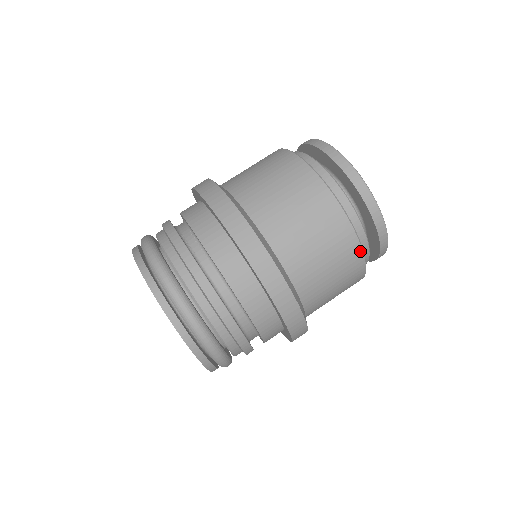
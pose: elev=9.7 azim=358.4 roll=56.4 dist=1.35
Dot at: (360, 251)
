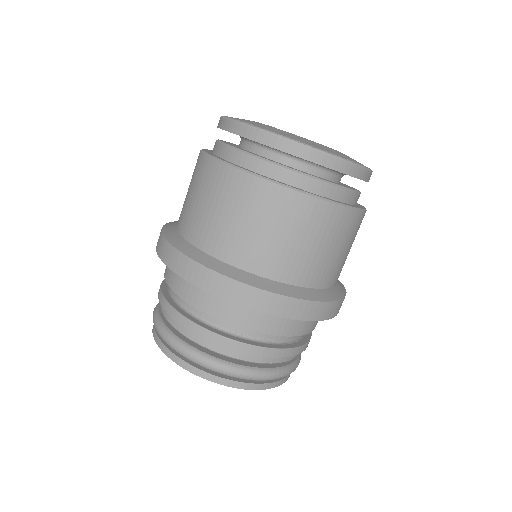
Dot at: occluded
